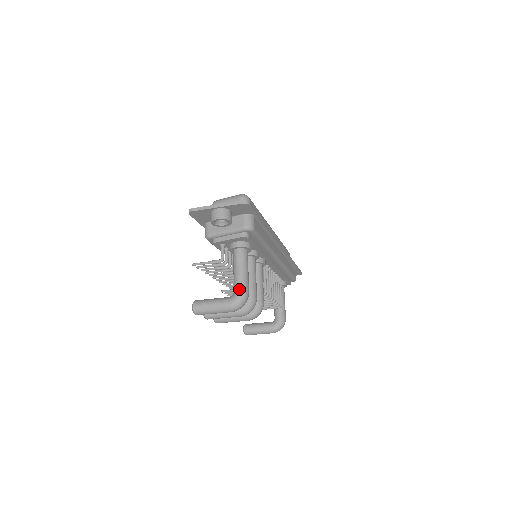
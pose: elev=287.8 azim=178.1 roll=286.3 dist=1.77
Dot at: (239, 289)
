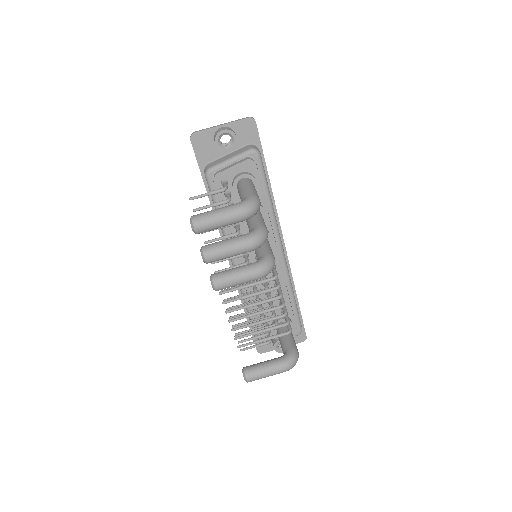
Dot at: (249, 194)
